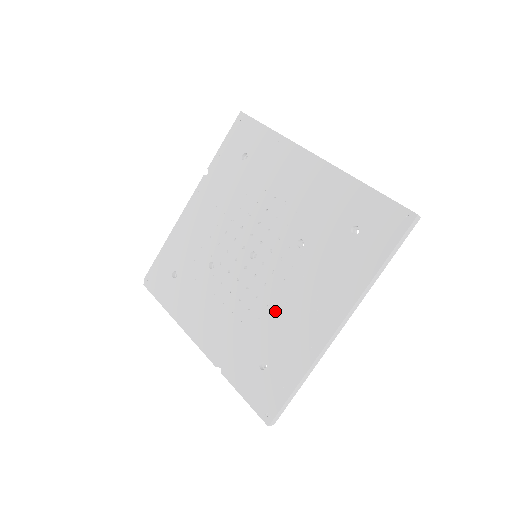
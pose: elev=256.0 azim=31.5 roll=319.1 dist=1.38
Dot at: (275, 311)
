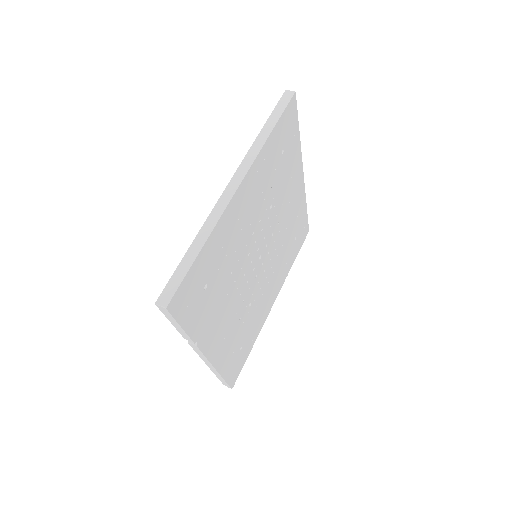
Dot at: occluded
